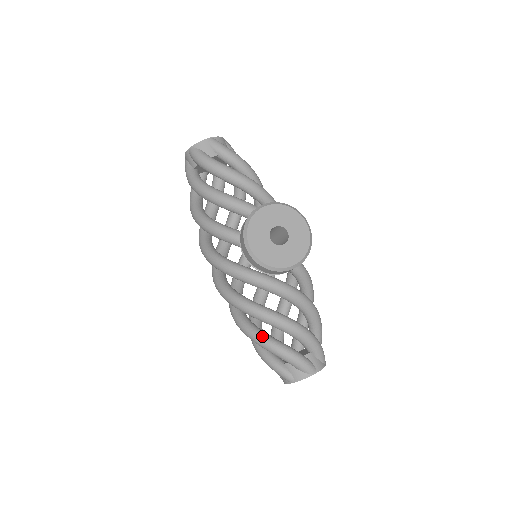
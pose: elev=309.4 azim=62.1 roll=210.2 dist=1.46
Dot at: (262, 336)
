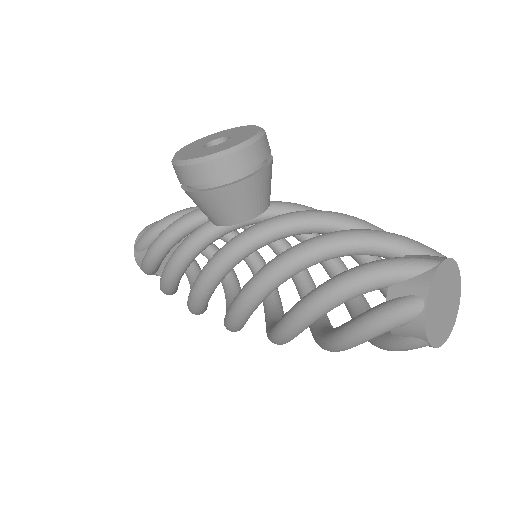
Dot at: (317, 287)
